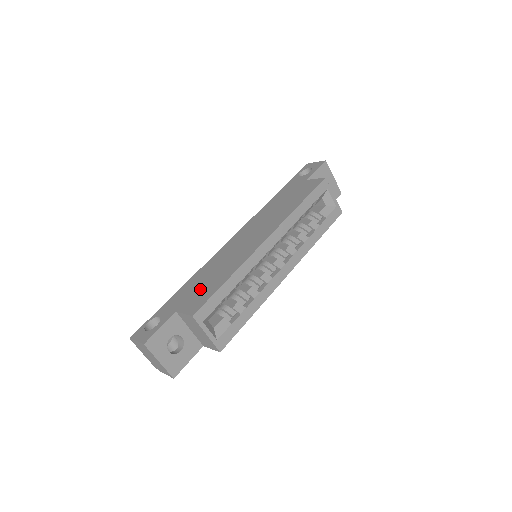
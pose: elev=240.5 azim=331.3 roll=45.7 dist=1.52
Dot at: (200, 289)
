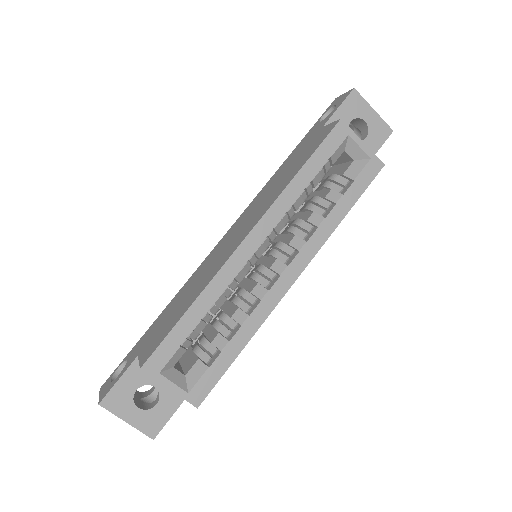
Dot at: (166, 321)
